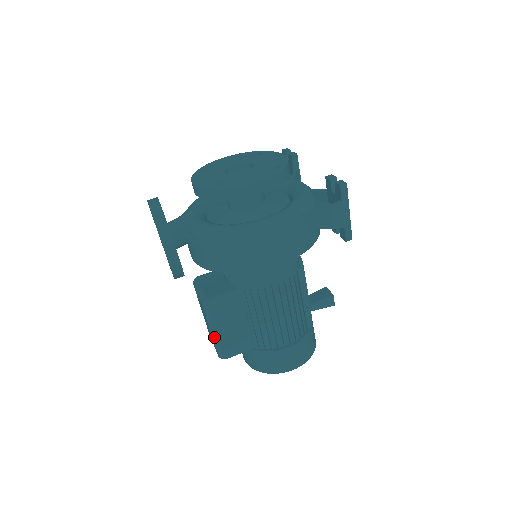
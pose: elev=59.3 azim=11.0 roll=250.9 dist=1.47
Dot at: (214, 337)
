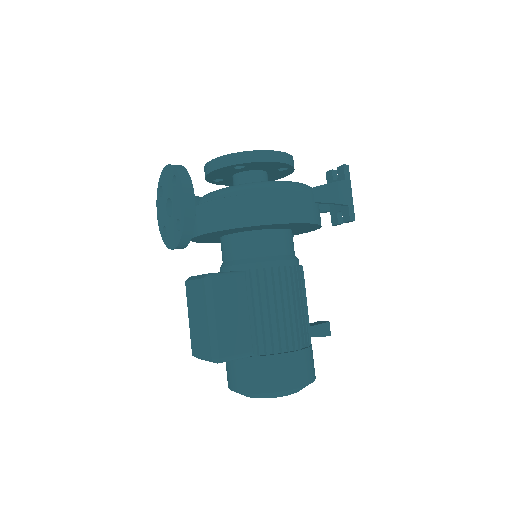
Dot at: (210, 325)
